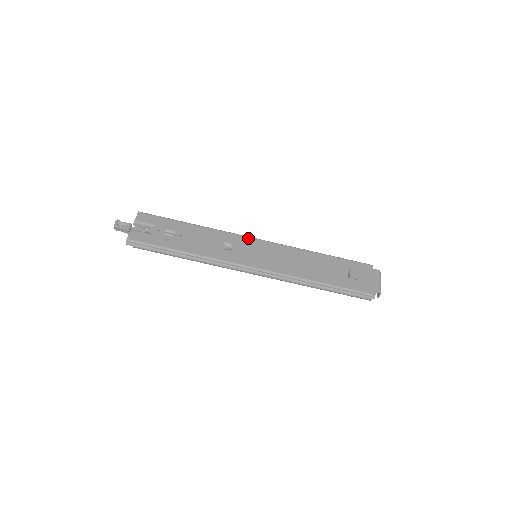
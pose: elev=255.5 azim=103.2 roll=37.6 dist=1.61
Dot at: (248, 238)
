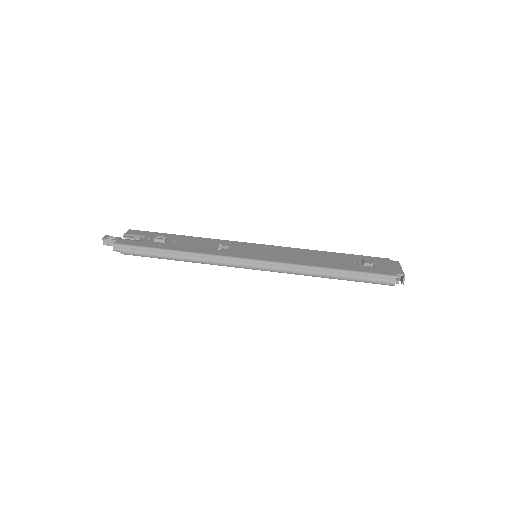
Dot at: (246, 243)
